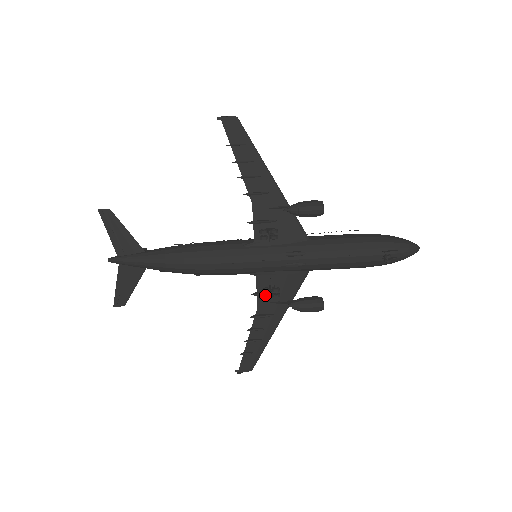
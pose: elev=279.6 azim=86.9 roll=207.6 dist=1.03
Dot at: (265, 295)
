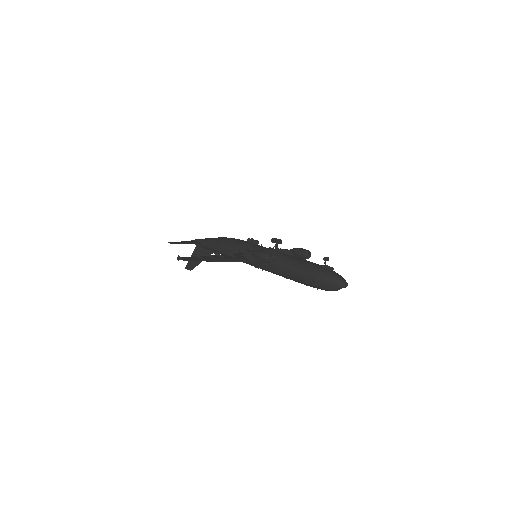
Dot at: (250, 239)
